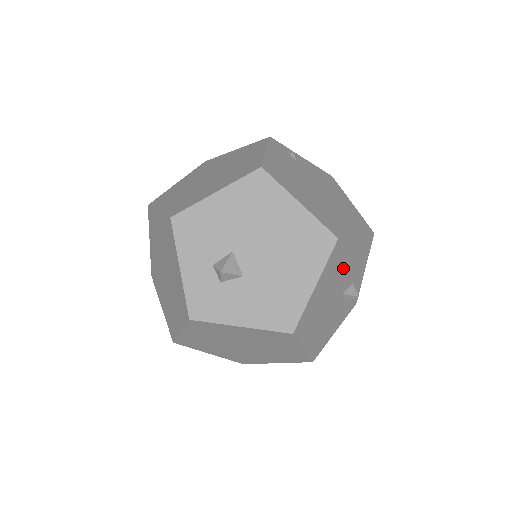
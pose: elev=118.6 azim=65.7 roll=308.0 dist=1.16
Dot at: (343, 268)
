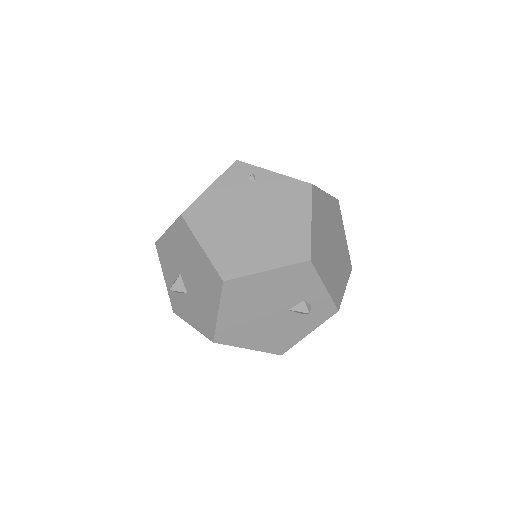
Dot at: (264, 295)
